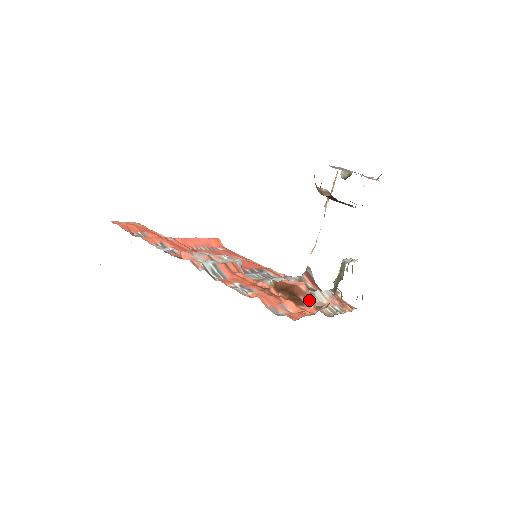
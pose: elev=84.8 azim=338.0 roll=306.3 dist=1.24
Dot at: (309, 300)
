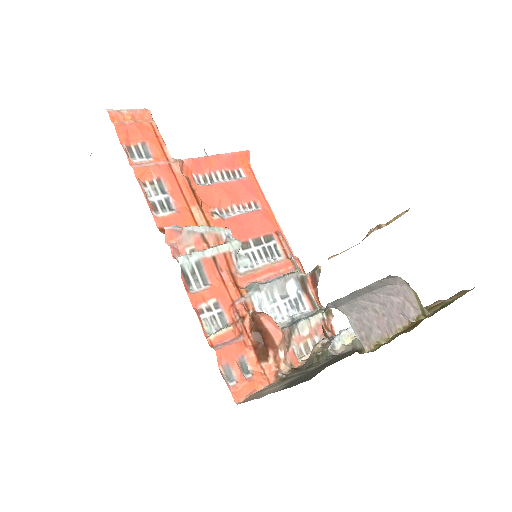
Dot at: (276, 356)
